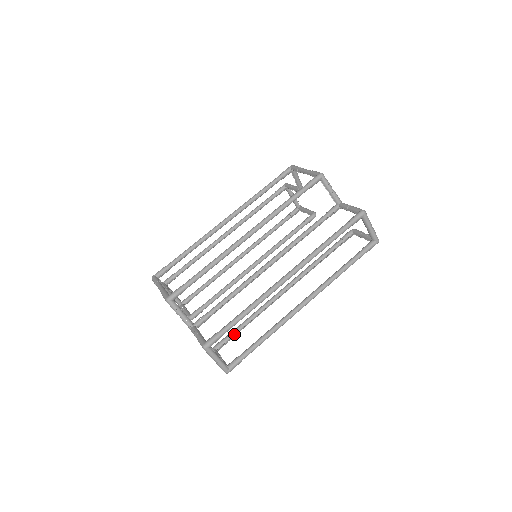
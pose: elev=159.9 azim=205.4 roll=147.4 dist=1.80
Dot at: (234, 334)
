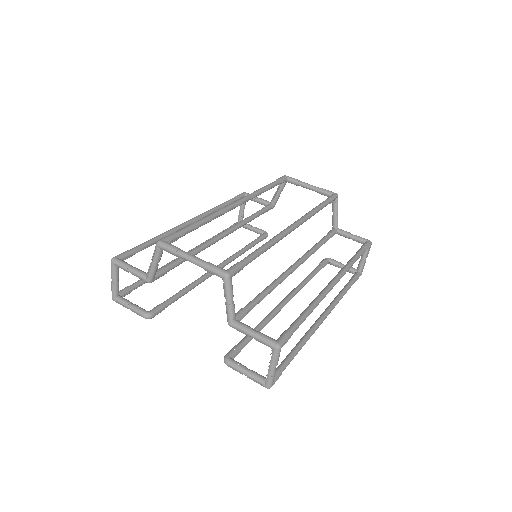
Dot at: (246, 342)
